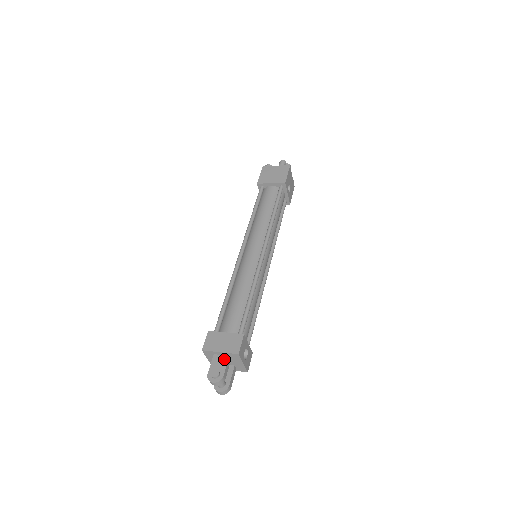
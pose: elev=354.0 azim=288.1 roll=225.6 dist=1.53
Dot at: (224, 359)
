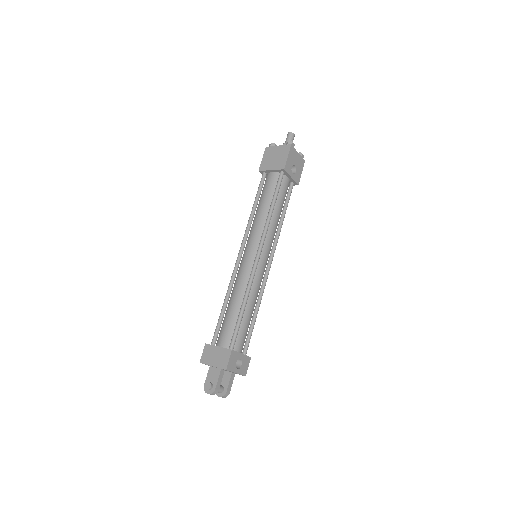
Dot at: (217, 372)
